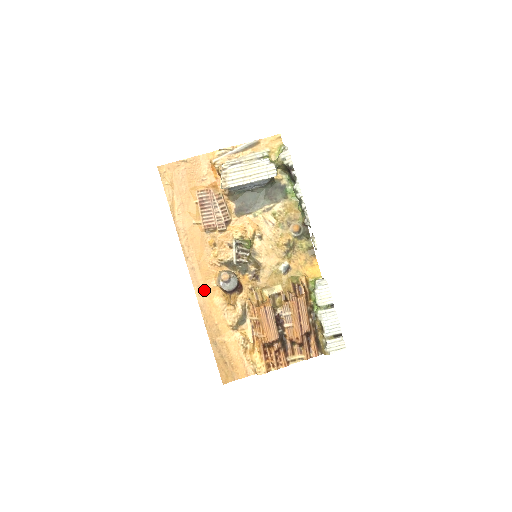
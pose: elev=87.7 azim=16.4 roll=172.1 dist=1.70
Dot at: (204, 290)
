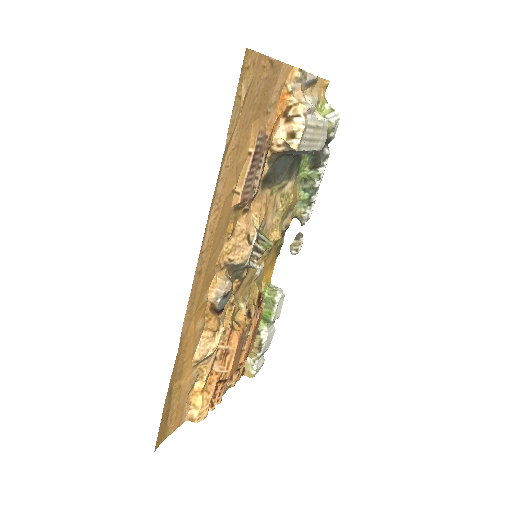
Dot at: (195, 309)
